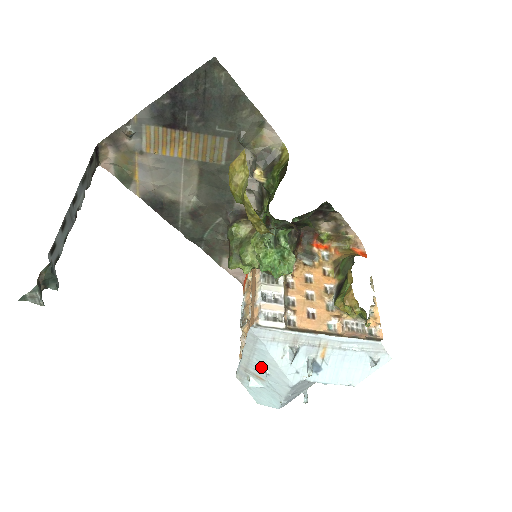
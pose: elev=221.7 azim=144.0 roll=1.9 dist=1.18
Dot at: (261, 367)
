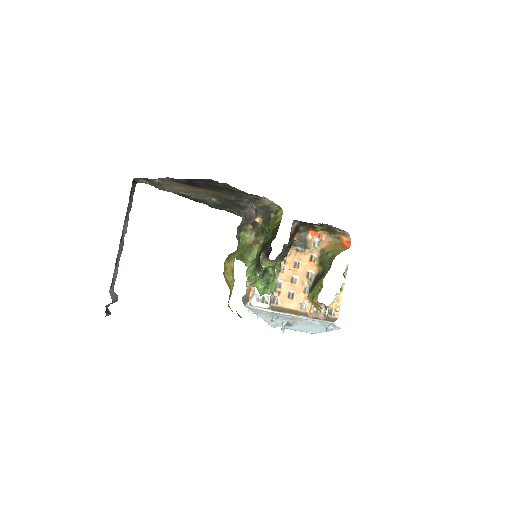
Dot at: occluded
